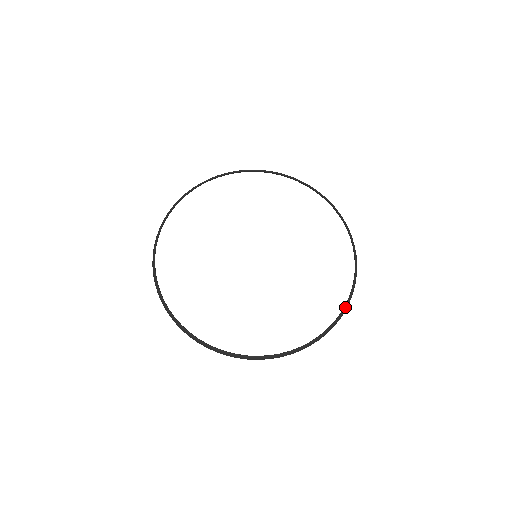
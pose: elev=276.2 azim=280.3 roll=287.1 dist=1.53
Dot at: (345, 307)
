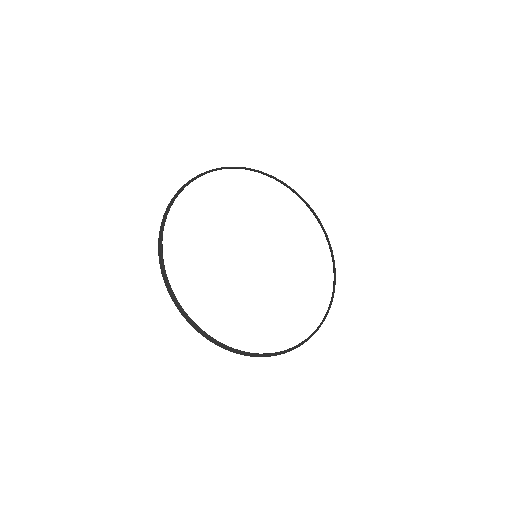
Dot at: (320, 326)
